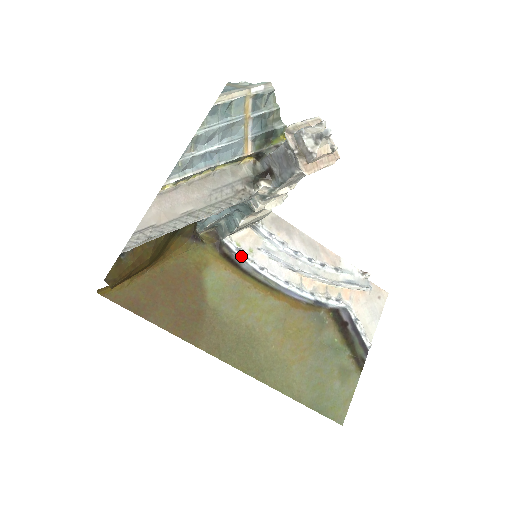
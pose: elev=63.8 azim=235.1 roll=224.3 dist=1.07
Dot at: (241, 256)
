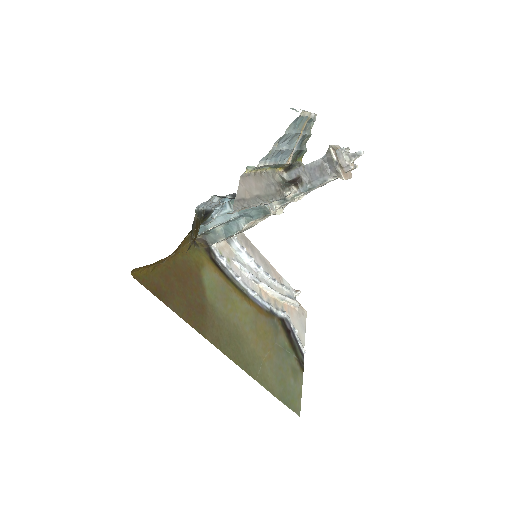
Dot at: (223, 263)
